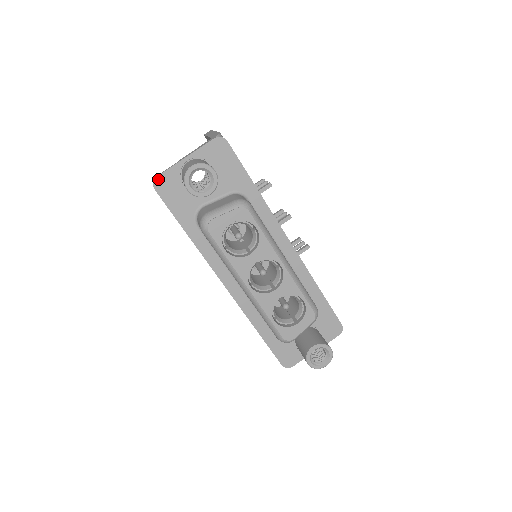
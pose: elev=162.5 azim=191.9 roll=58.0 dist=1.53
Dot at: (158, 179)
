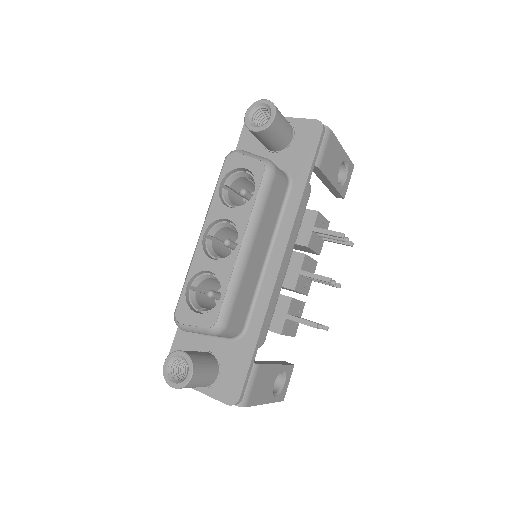
Dot at: occluded
